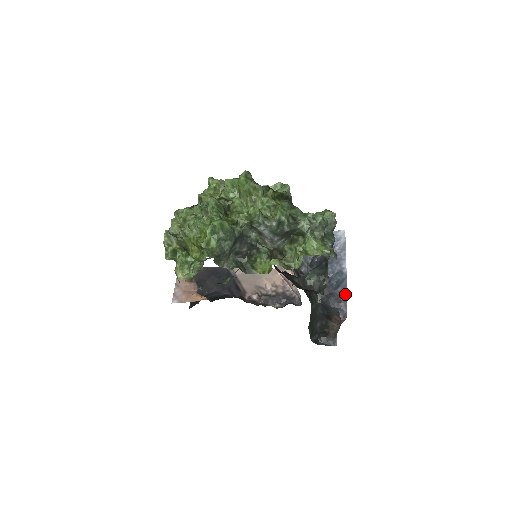
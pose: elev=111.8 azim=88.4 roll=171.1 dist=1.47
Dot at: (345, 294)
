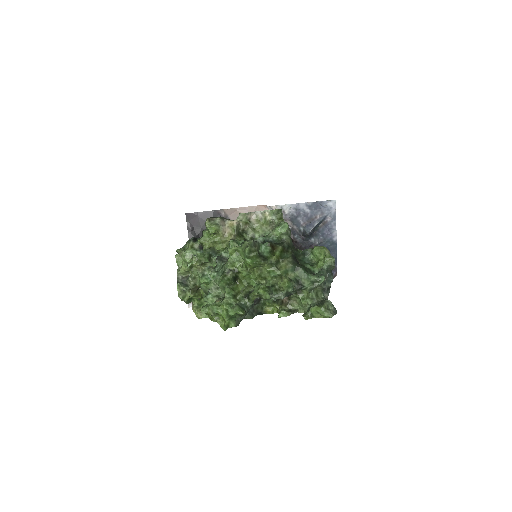
Dot at: (335, 259)
